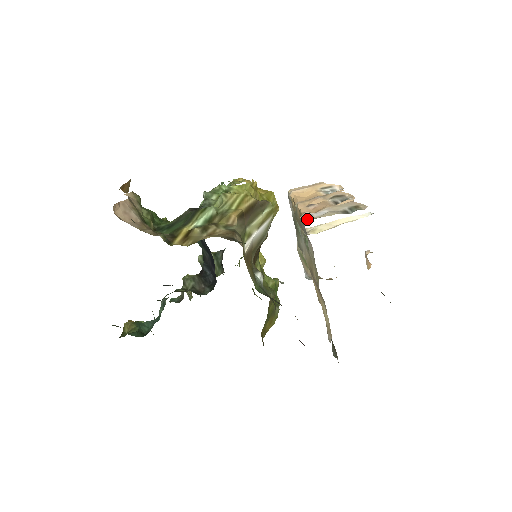
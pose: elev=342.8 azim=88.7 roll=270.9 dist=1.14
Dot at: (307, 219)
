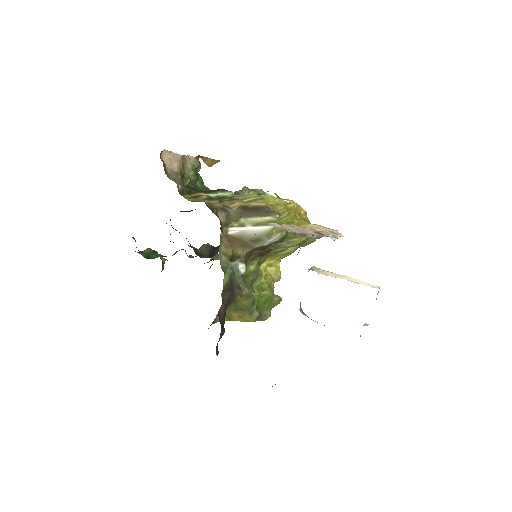
Dot at: (267, 224)
